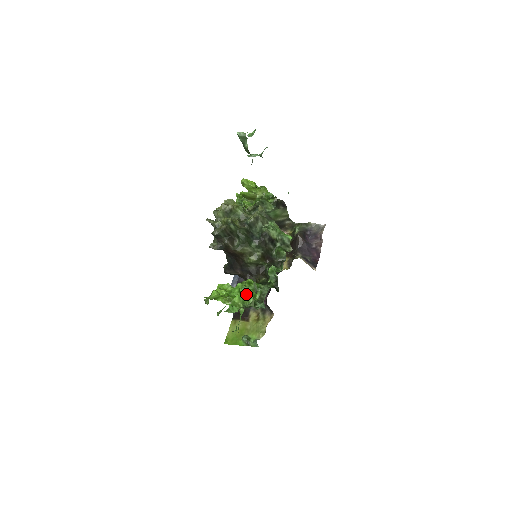
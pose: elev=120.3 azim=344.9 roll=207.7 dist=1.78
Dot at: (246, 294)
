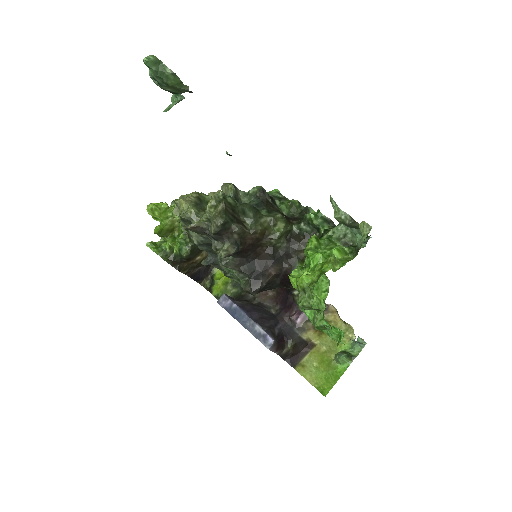
Dot at: (329, 253)
